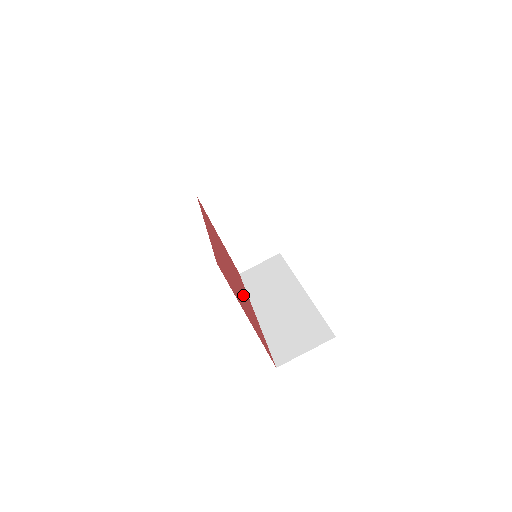
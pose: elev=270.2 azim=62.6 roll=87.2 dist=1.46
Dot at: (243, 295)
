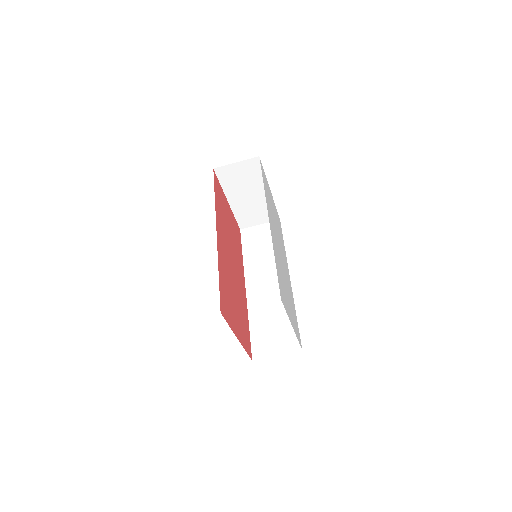
Dot at: (238, 287)
